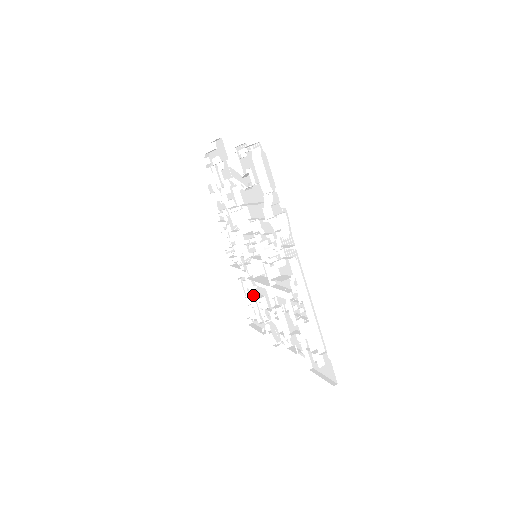
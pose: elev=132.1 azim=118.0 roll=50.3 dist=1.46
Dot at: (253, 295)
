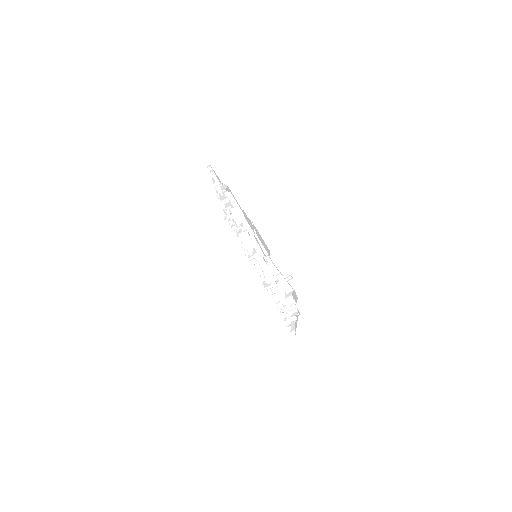
Dot at: occluded
